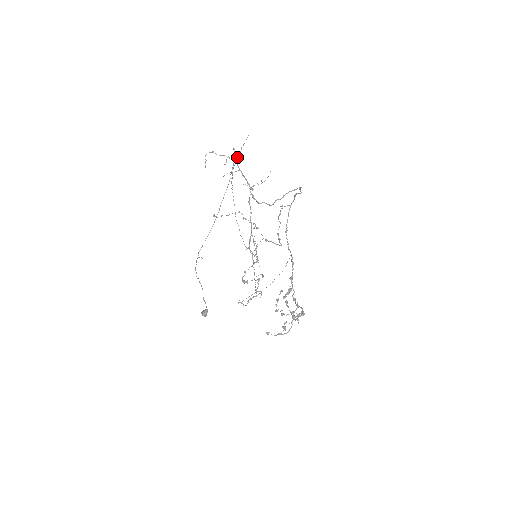
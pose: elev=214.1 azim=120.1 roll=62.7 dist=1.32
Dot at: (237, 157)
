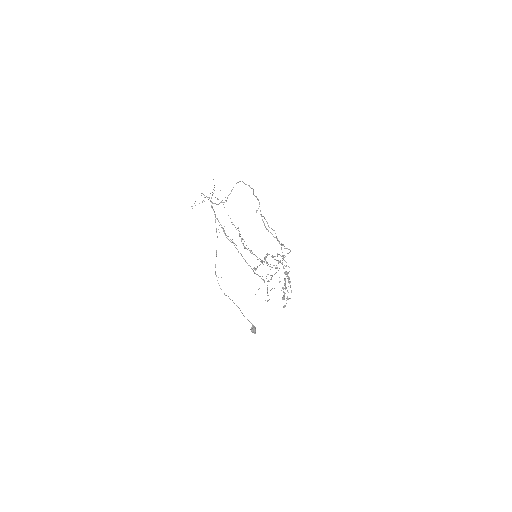
Dot at: (221, 201)
